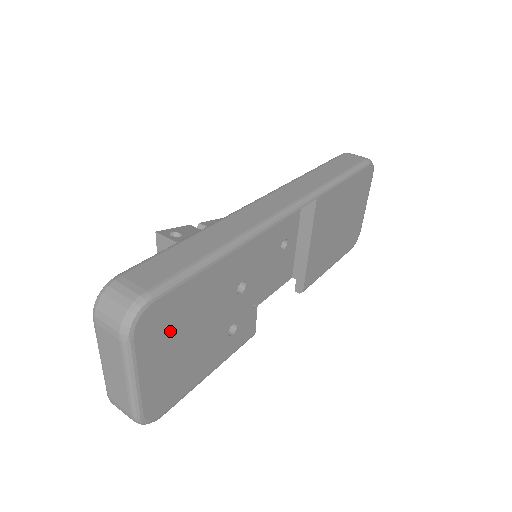
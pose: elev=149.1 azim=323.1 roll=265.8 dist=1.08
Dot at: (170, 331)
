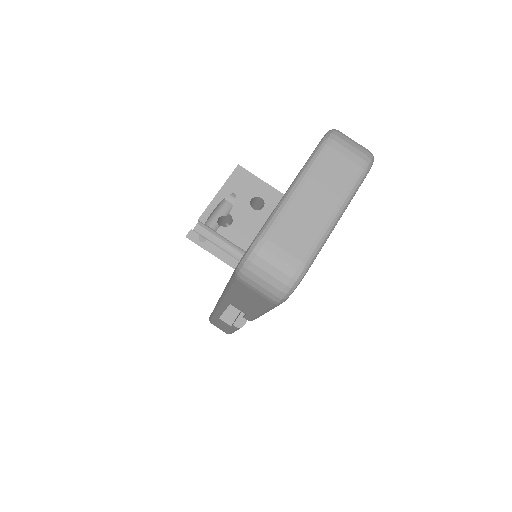
Dot at: occluded
